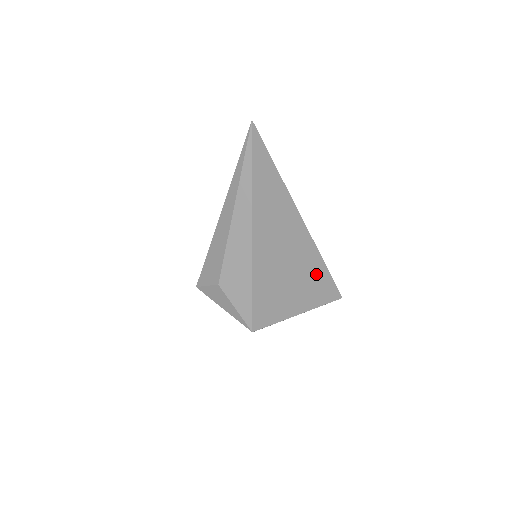
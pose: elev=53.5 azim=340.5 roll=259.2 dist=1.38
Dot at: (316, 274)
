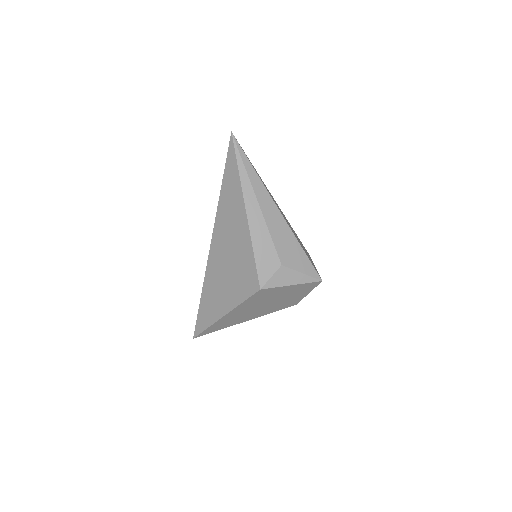
Dot at: (298, 238)
